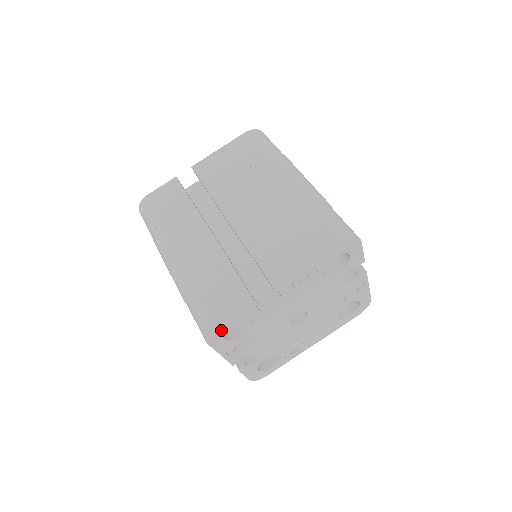
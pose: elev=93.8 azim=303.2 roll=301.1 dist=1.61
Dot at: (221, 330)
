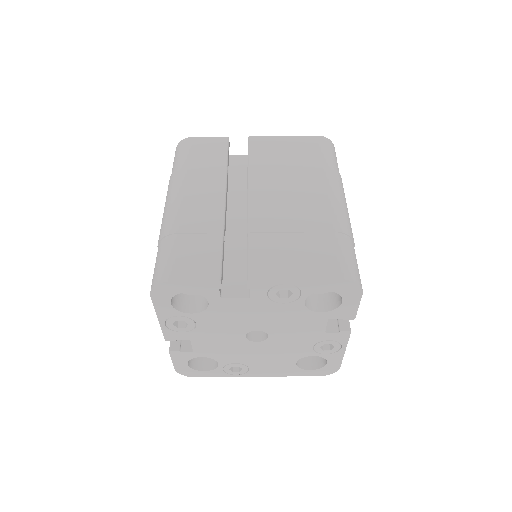
Dot at: (171, 291)
